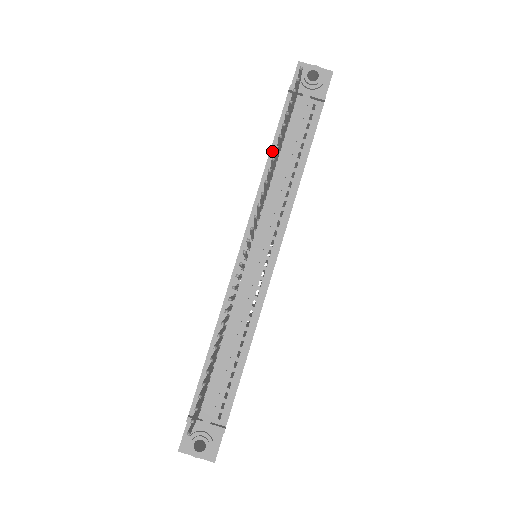
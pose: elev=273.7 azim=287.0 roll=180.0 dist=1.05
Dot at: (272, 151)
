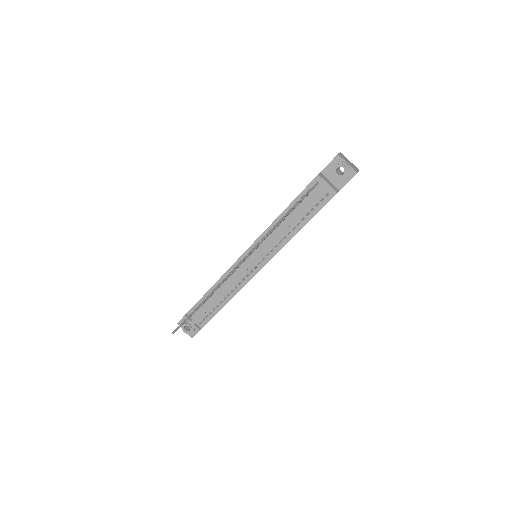
Dot at: (288, 208)
